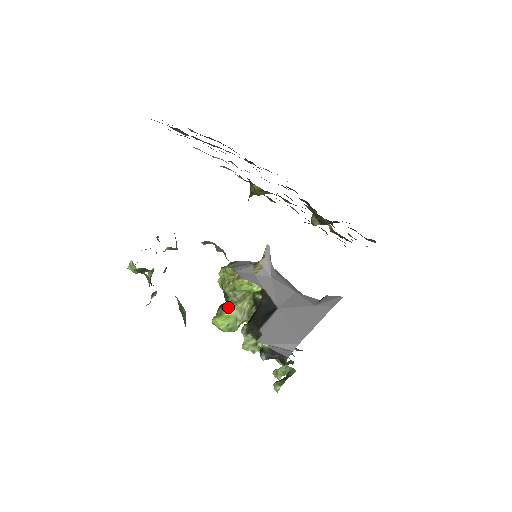
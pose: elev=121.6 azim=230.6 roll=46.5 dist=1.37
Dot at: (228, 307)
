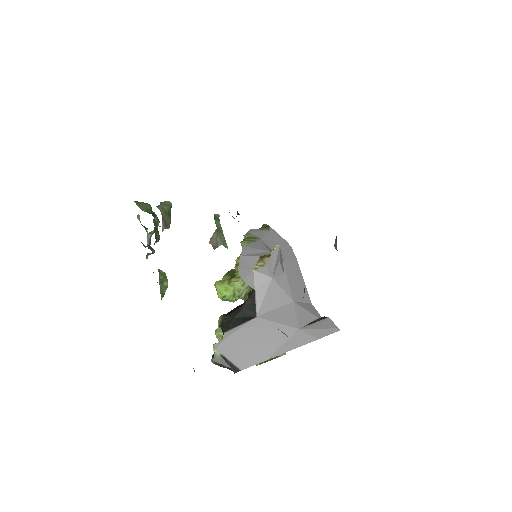
Dot at: (231, 280)
